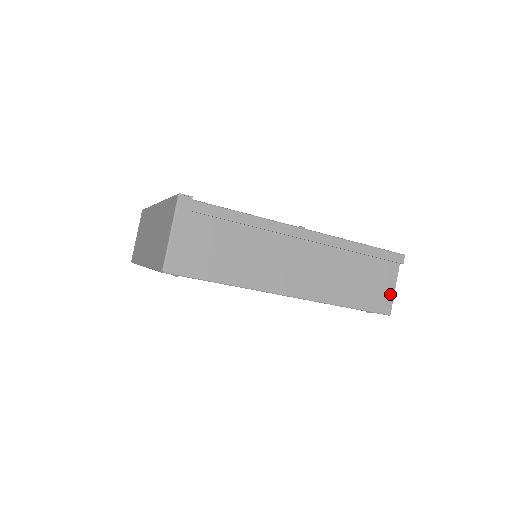
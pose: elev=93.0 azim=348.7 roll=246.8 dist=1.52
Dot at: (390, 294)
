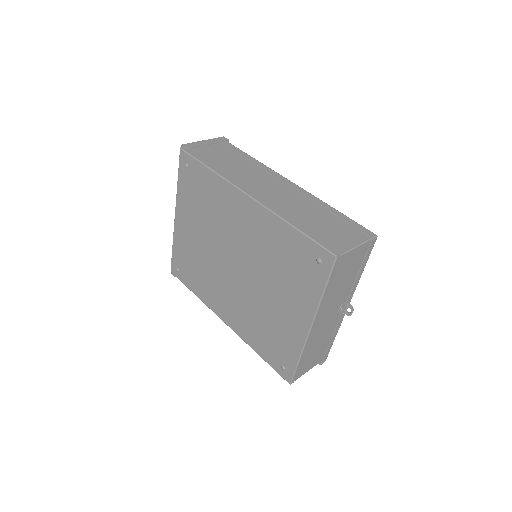
Dot at: (346, 246)
